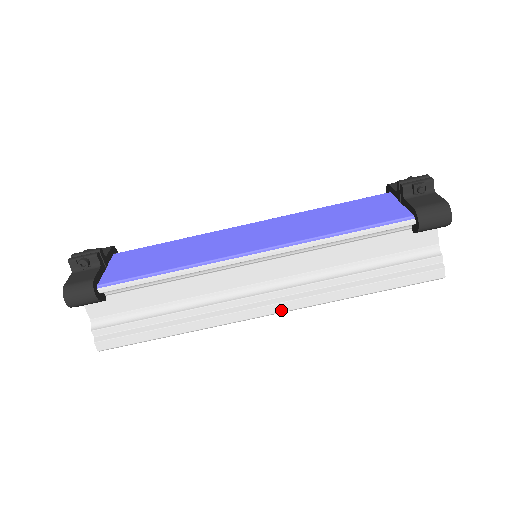
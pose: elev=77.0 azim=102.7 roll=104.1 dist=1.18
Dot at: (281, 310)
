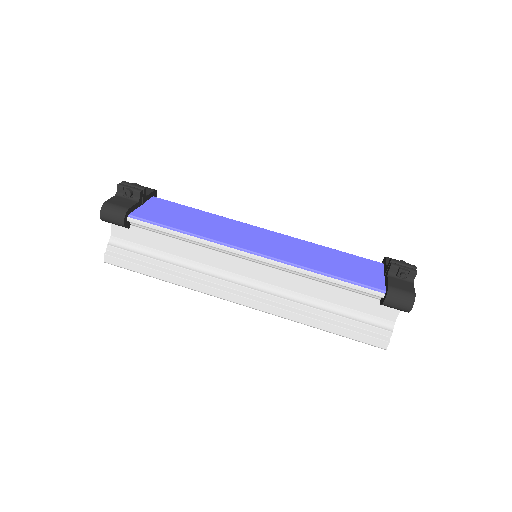
Dot at: (252, 306)
